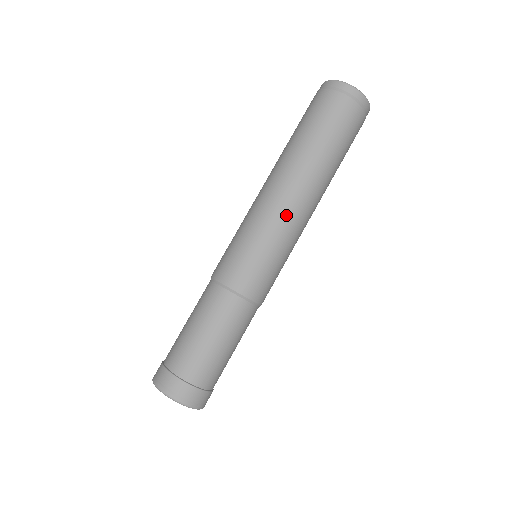
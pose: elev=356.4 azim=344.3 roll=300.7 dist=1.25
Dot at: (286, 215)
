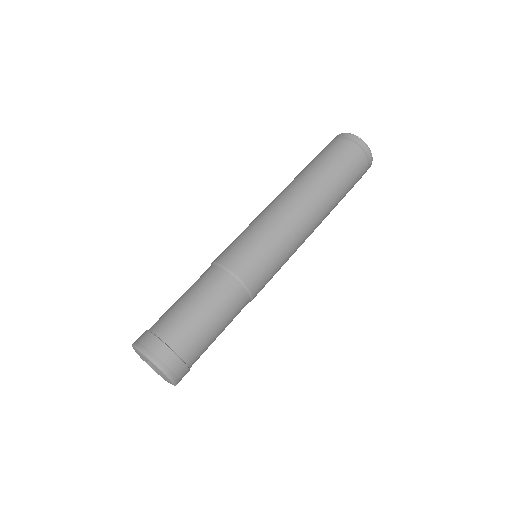
Dot at: (291, 220)
